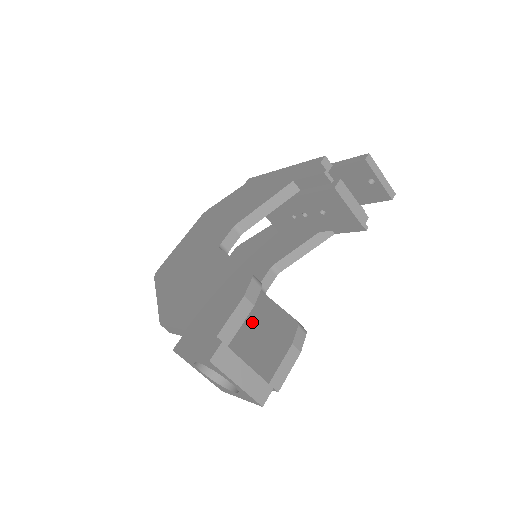
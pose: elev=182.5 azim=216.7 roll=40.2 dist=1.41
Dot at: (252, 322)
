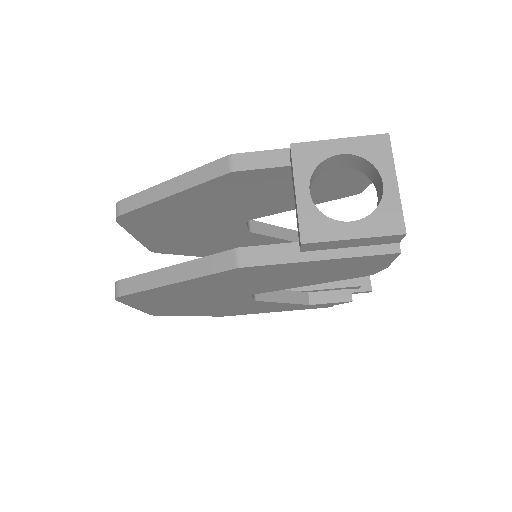
Dot at: occluded
